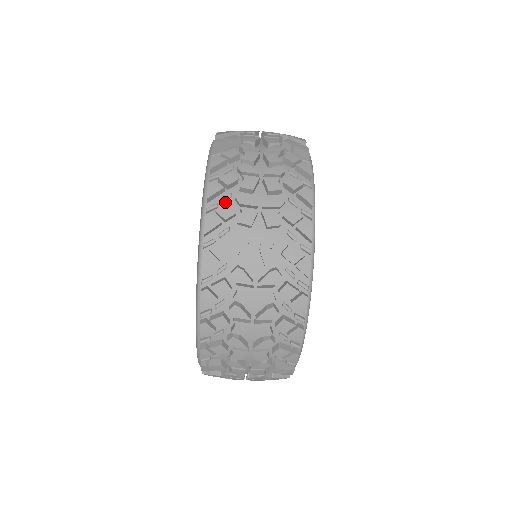
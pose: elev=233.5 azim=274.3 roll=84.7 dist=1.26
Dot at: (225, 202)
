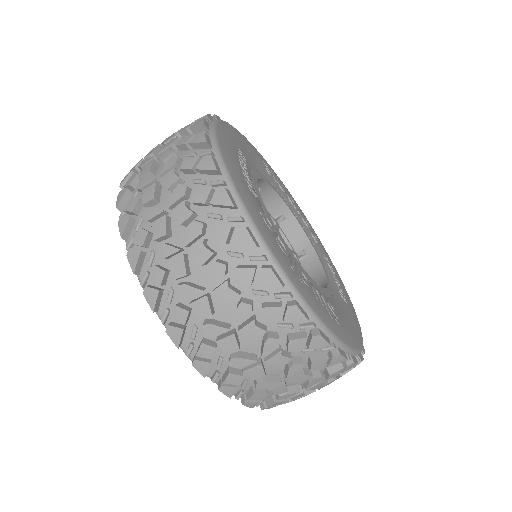
Dot at: (222, 365)
